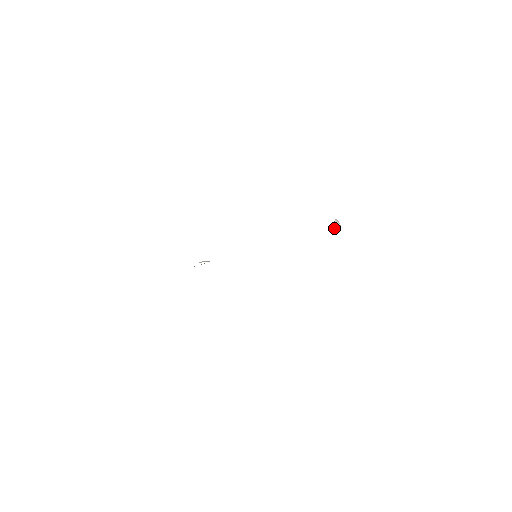
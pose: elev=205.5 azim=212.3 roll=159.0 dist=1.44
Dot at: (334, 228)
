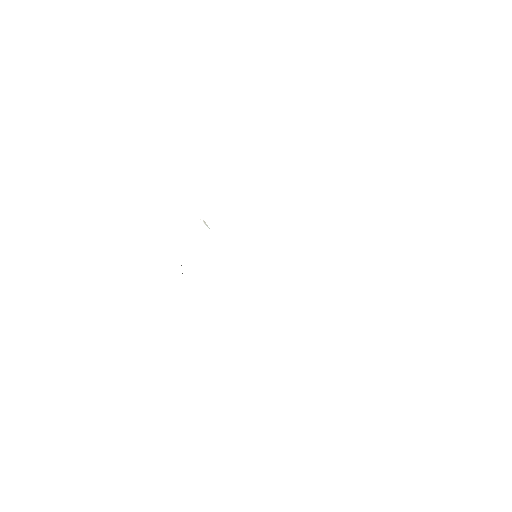
Dot at: occluded
